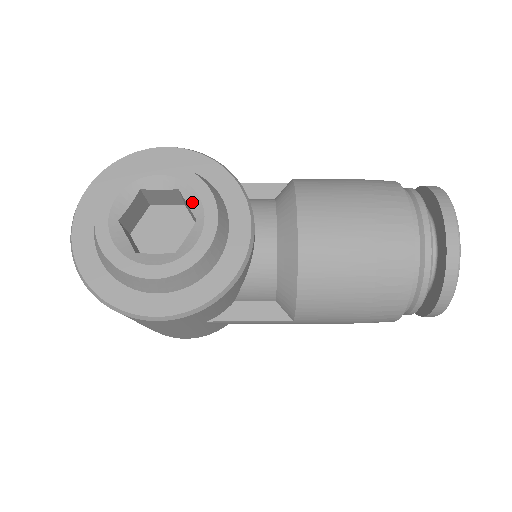
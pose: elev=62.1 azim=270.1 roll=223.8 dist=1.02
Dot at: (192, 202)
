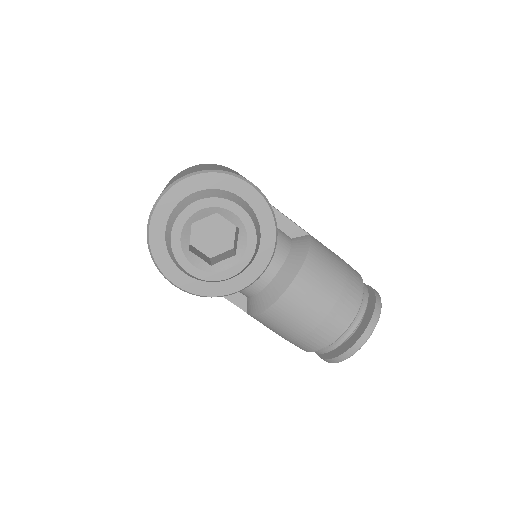
Dot at: (241, 242)
